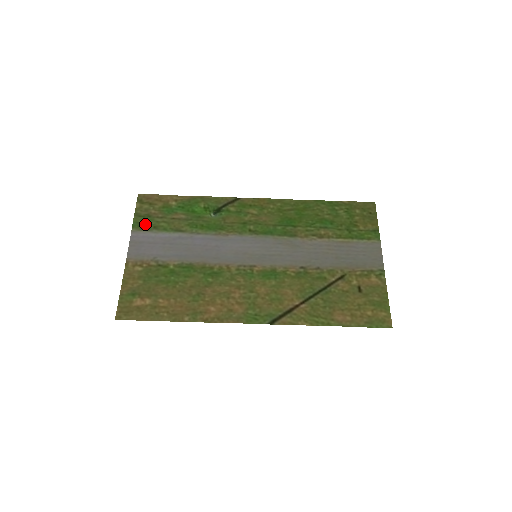
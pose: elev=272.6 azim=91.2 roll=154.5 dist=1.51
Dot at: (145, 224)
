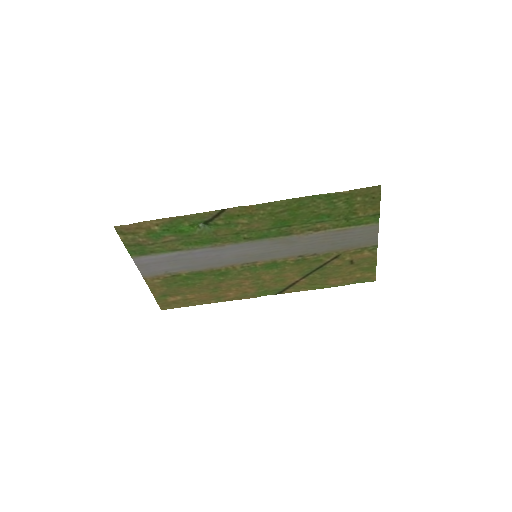
Dot at: (141, 252)
